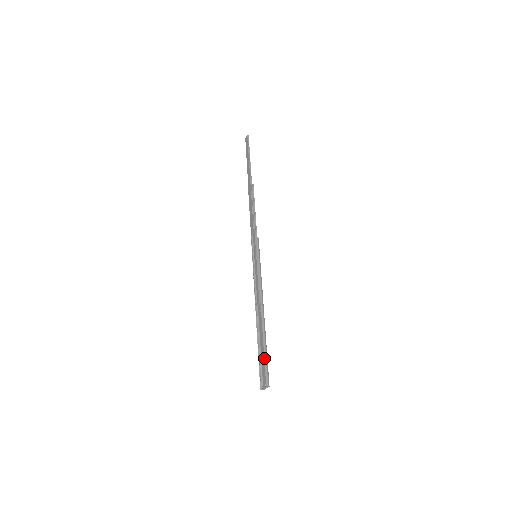
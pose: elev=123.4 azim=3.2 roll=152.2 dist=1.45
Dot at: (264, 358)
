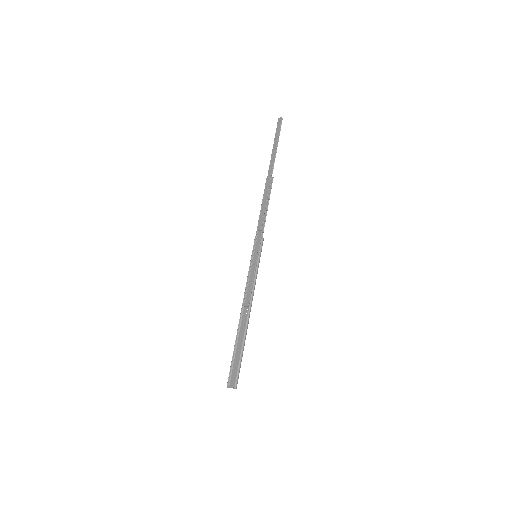
Dot at: (239, 362)
